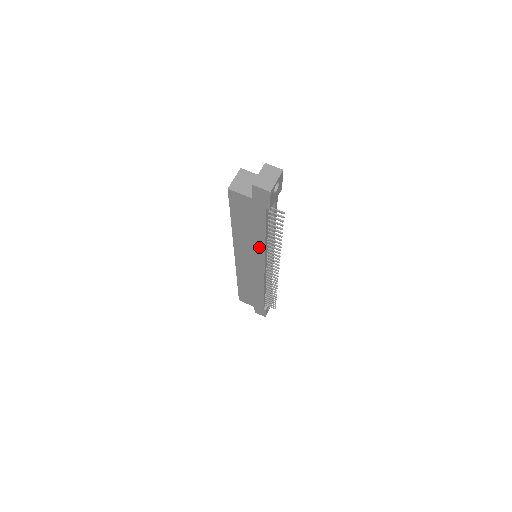
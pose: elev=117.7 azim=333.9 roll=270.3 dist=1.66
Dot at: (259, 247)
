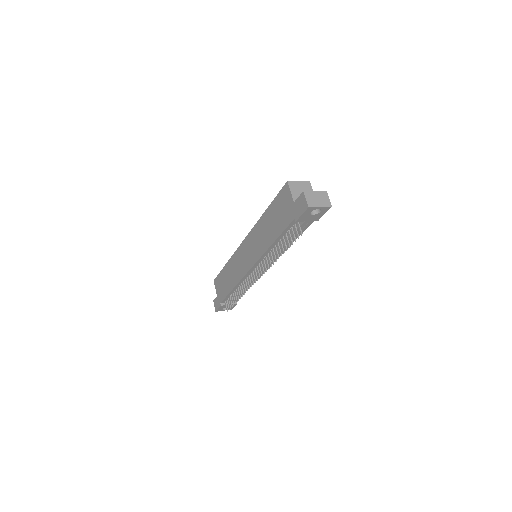
Dot at: (264, 246)
